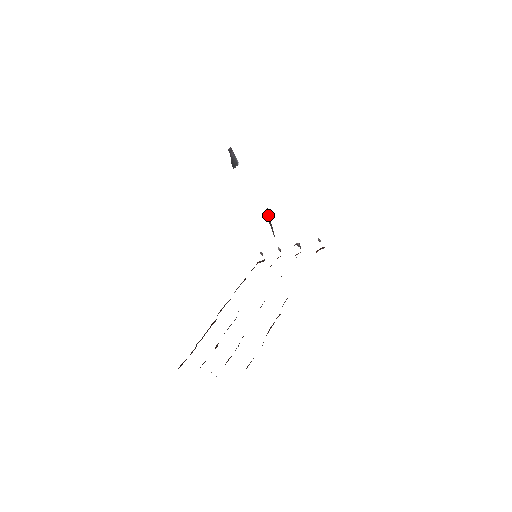
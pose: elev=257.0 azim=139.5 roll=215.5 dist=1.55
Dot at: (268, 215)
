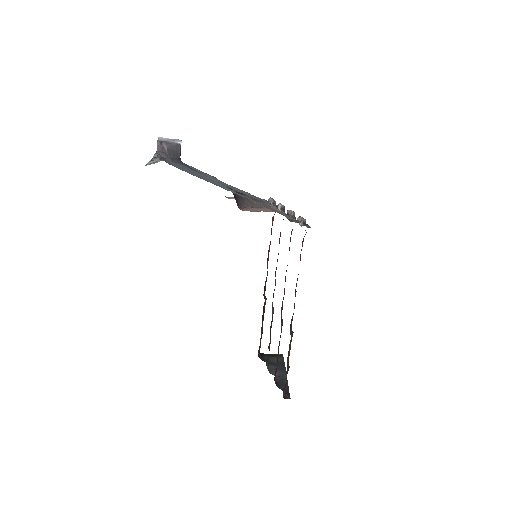
Dot at: (243, 198)
